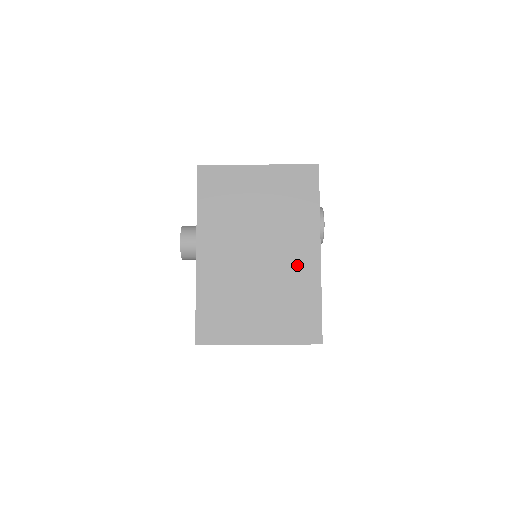
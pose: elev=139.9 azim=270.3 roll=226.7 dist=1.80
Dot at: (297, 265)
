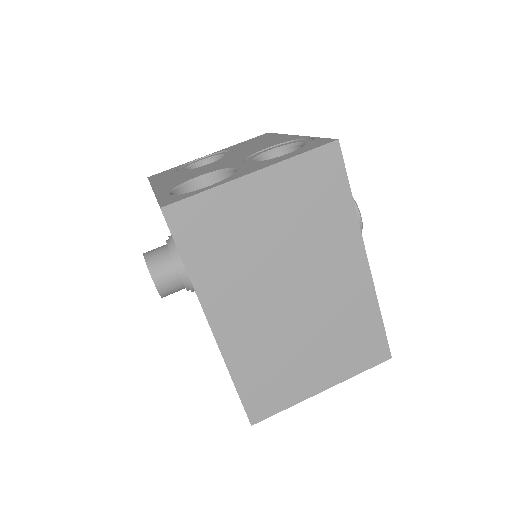
Dot at: (343, 287)
